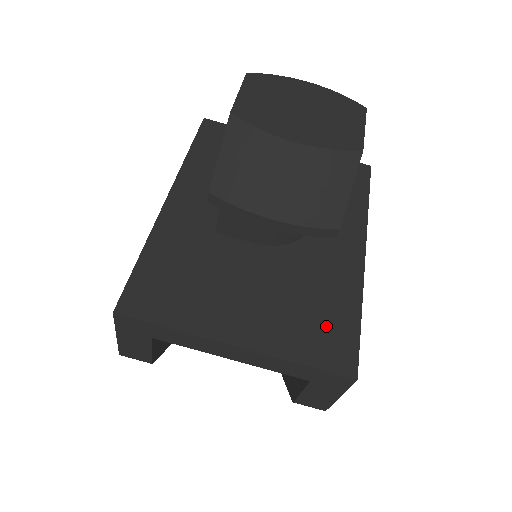
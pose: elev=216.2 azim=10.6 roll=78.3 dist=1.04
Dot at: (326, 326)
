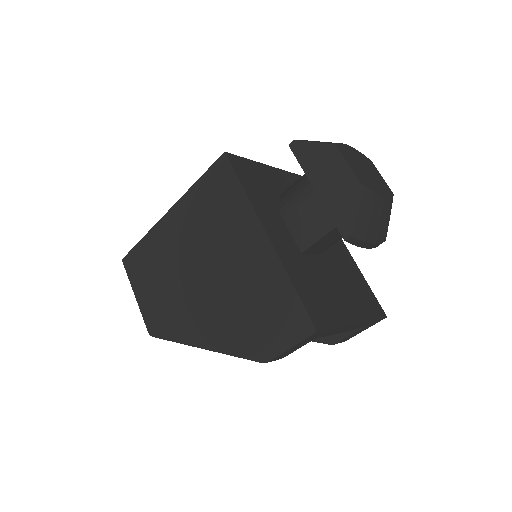
Dot at: (365, 294)
